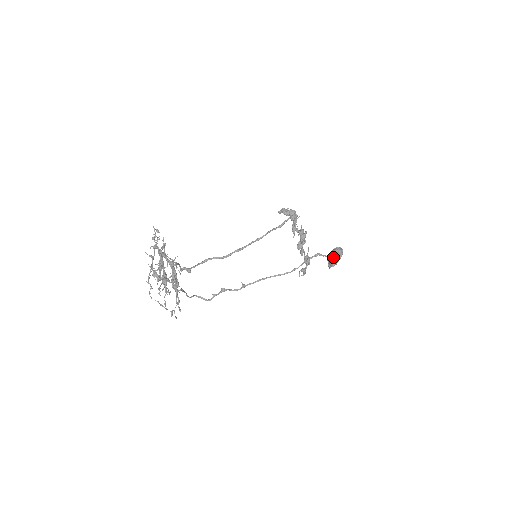
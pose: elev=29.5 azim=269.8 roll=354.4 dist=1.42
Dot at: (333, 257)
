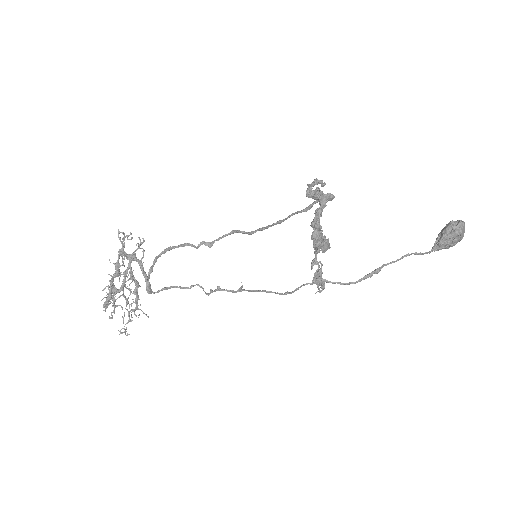
Dot at: (440, 239)
